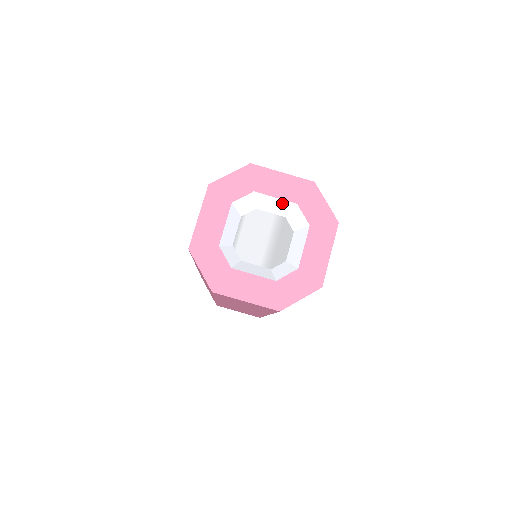
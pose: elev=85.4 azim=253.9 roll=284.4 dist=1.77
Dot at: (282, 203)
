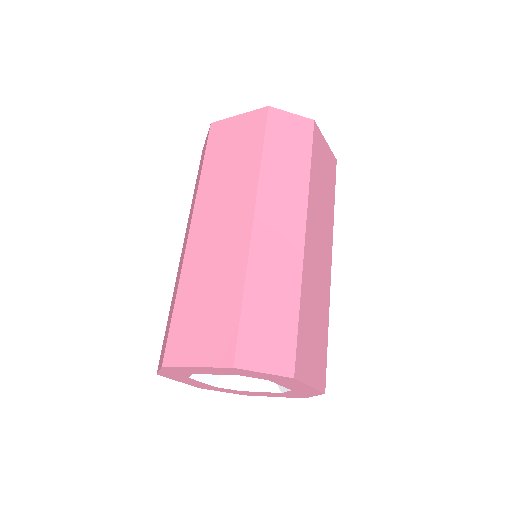
Dot at: occluded
